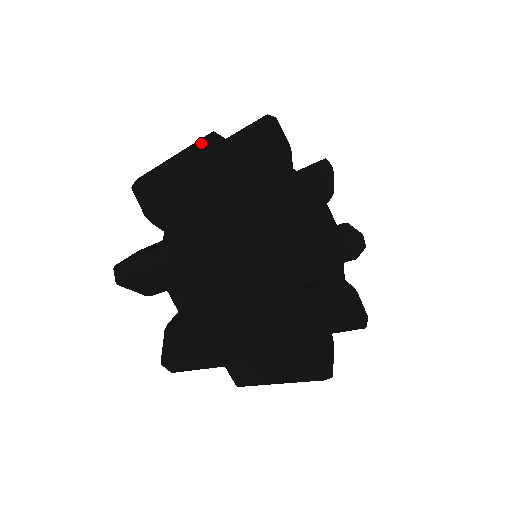
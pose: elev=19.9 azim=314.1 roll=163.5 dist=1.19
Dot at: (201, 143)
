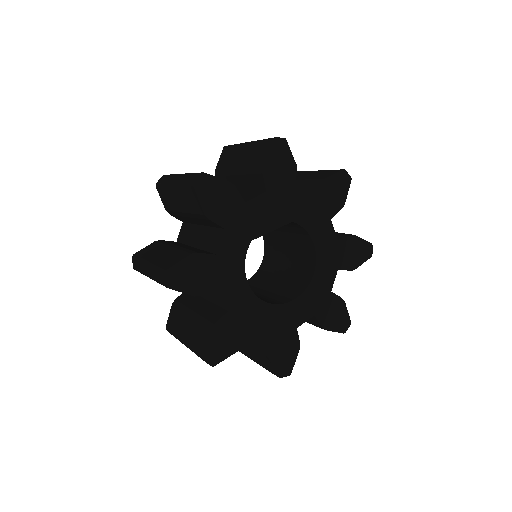
Dot at: (190, 183)
